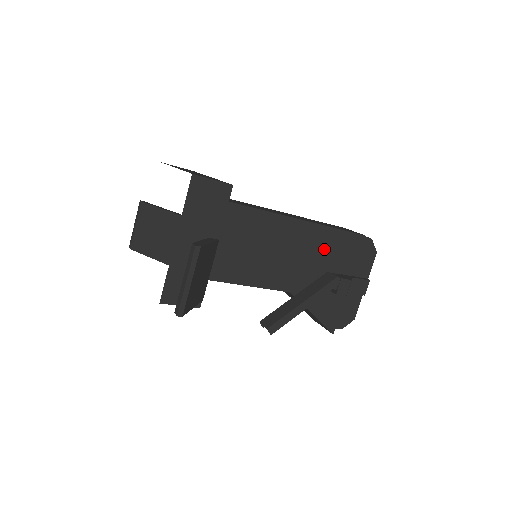
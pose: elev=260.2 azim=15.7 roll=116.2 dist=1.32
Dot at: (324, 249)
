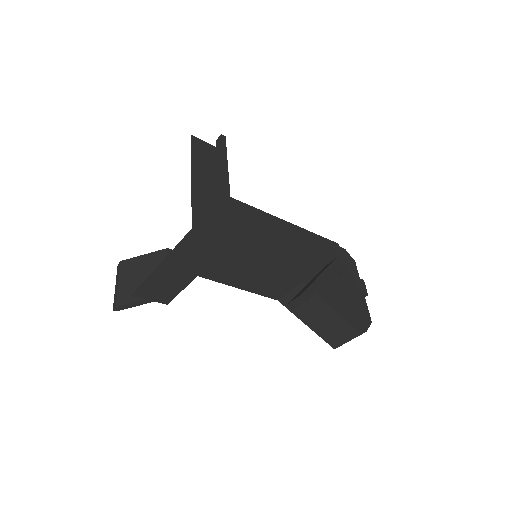
Dot at: (312, 248)
